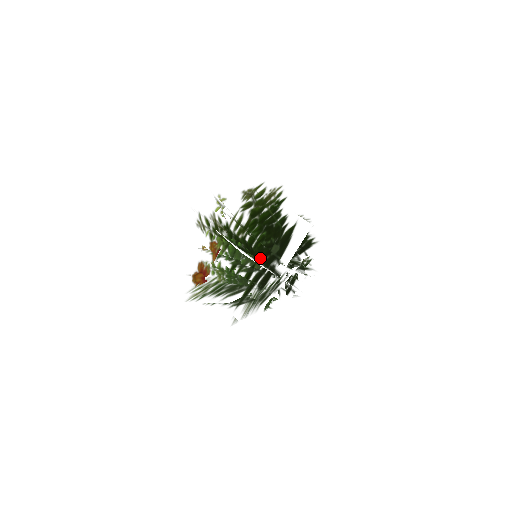
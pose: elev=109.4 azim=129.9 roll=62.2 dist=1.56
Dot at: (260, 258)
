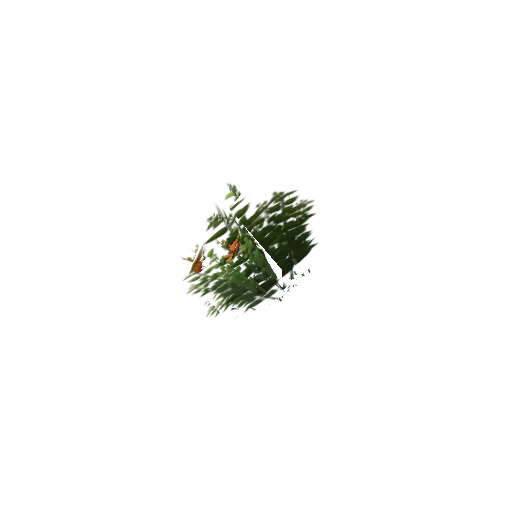
Dot at: occluded
